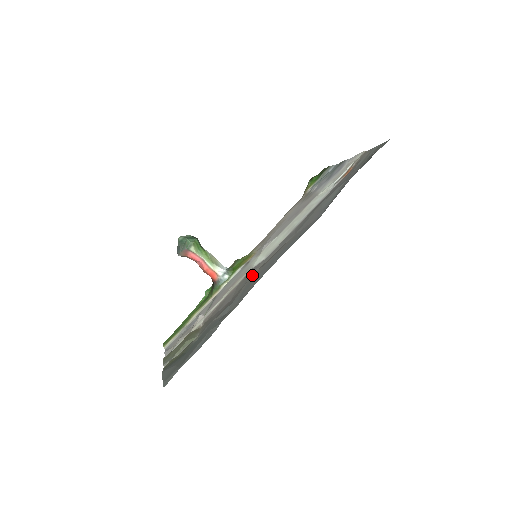
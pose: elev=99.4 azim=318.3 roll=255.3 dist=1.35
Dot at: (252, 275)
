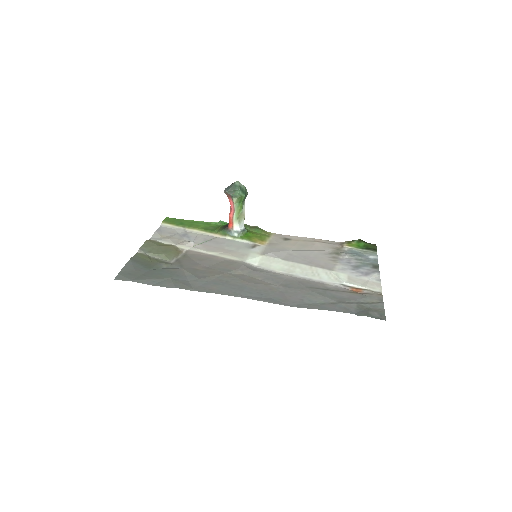
Dot at: (232, 273)
